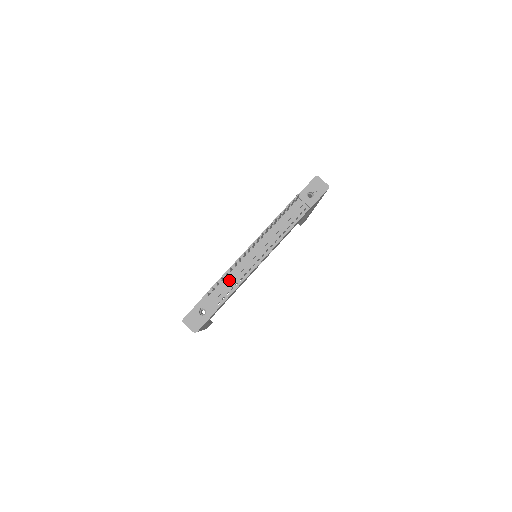
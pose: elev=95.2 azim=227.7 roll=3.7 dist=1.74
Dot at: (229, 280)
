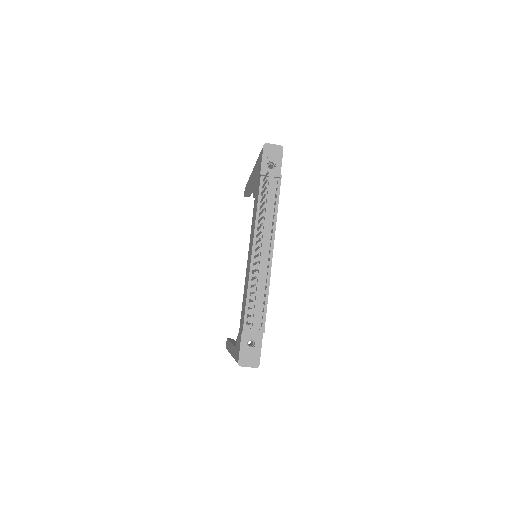
Dot at: (256, 297)
